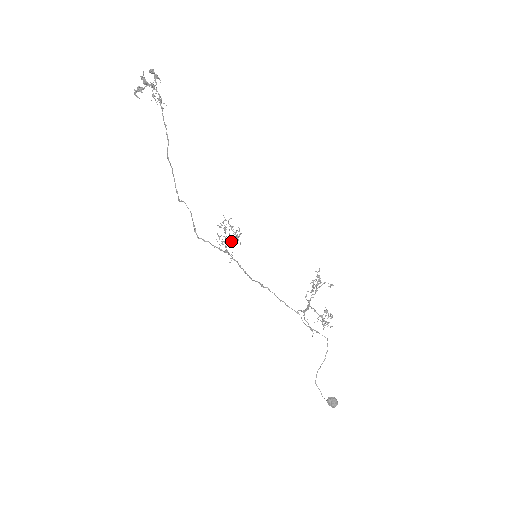
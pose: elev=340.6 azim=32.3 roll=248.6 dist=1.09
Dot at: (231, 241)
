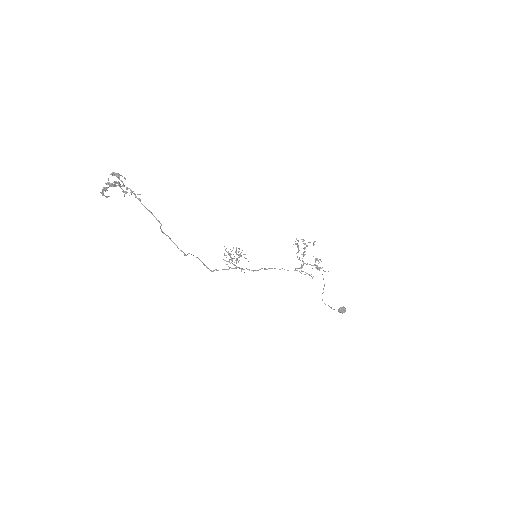
Dot at: (237, 260)
